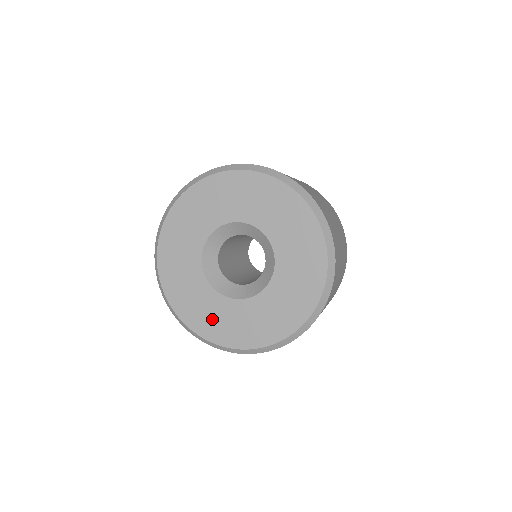
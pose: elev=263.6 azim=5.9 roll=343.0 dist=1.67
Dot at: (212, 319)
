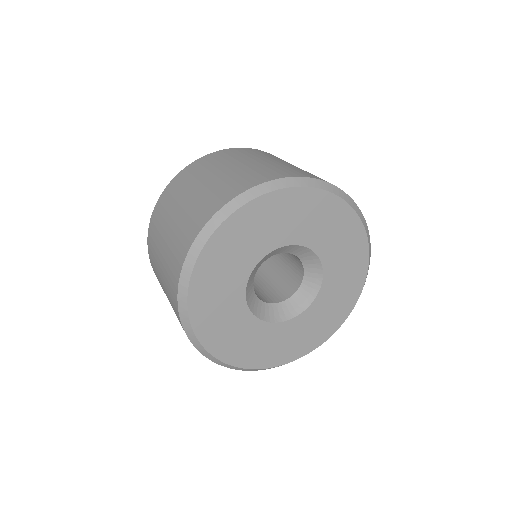
Dot at: (226, 332)
